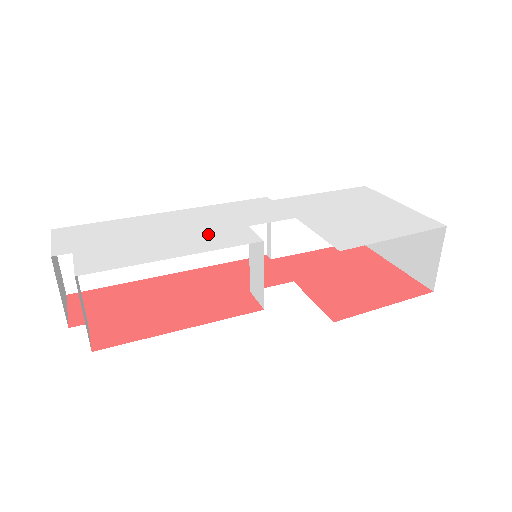
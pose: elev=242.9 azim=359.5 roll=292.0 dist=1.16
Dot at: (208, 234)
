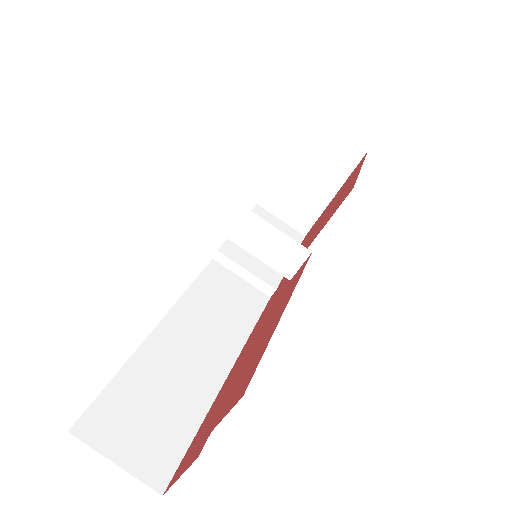
Dot at: occluded
